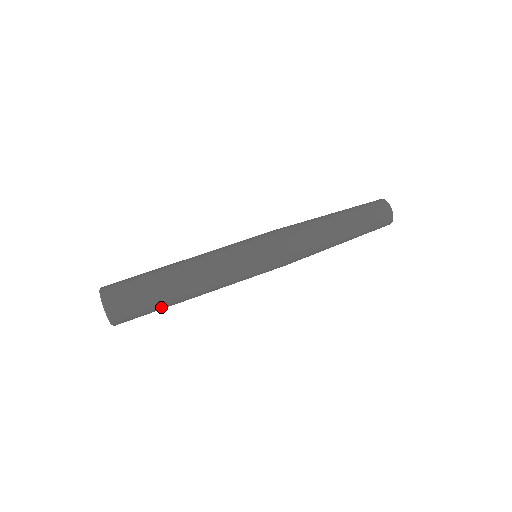
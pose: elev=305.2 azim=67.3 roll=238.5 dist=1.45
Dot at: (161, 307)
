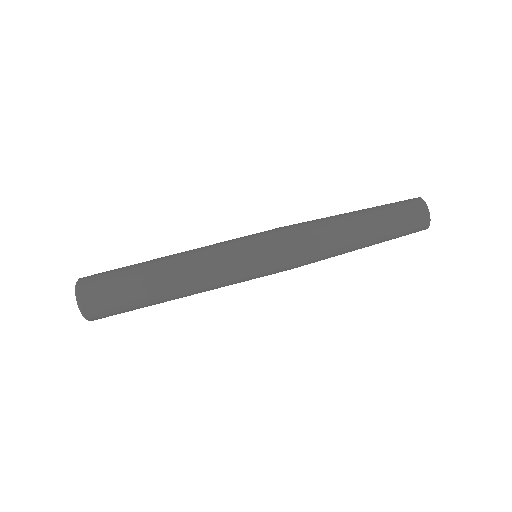
Dot at: (141, 306)
